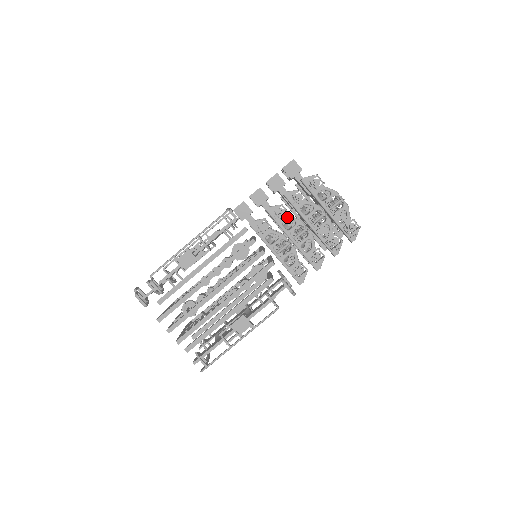
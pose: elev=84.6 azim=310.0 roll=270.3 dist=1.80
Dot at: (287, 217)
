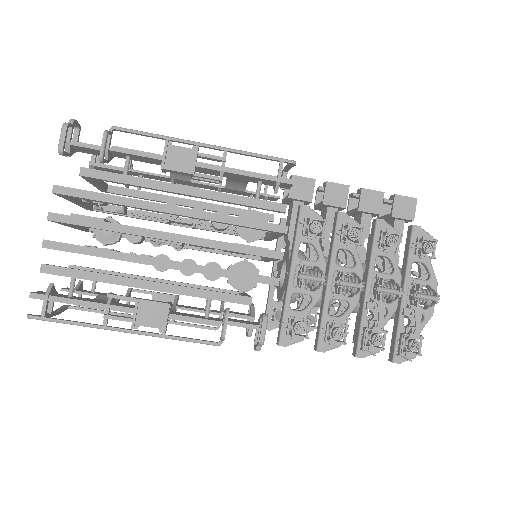
Dot at: (353, 248)
